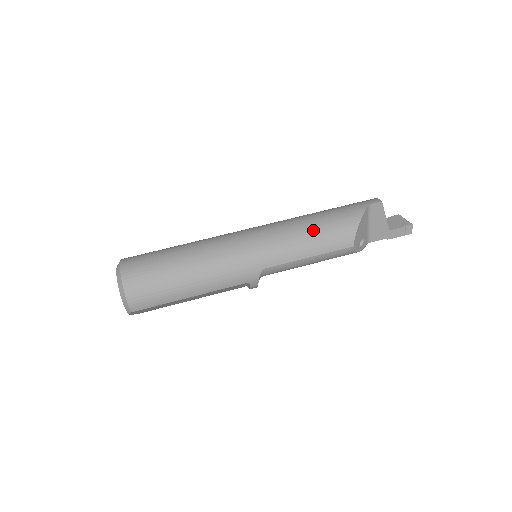
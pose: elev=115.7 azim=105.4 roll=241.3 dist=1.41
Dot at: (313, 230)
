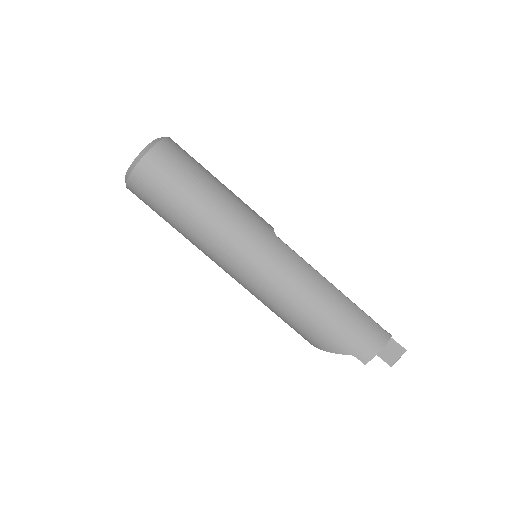
Dot at: (289, 318)
